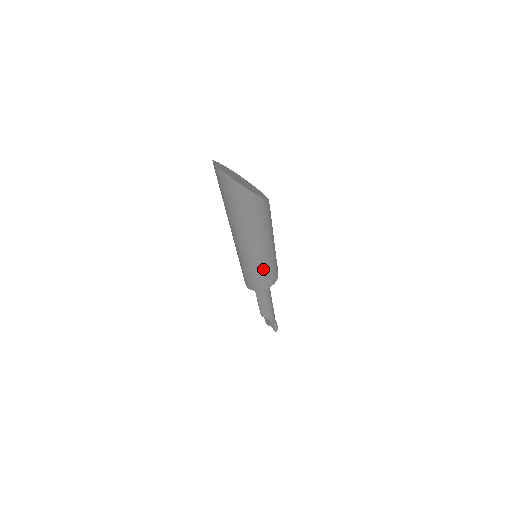
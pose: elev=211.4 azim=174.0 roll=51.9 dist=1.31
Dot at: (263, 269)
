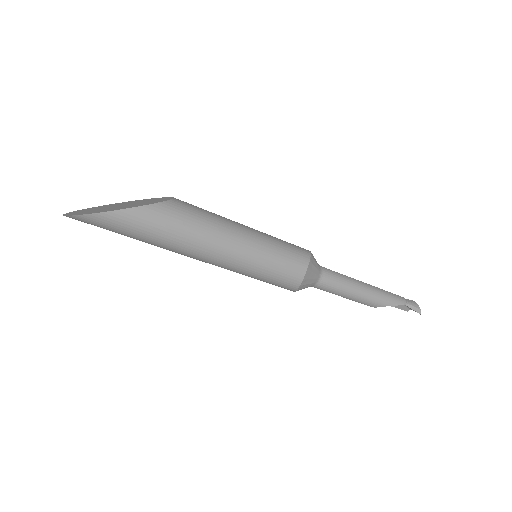
Dot at: (260, 265)
